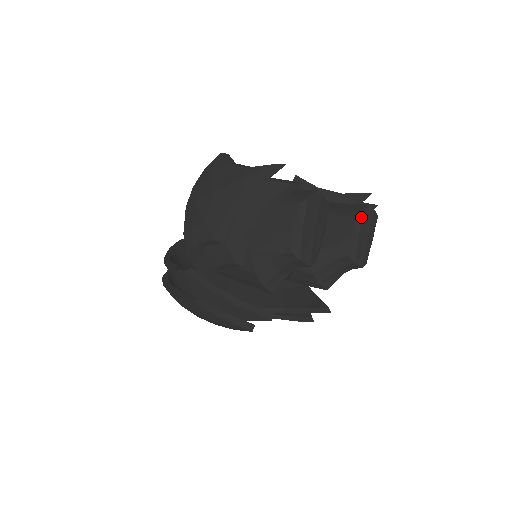
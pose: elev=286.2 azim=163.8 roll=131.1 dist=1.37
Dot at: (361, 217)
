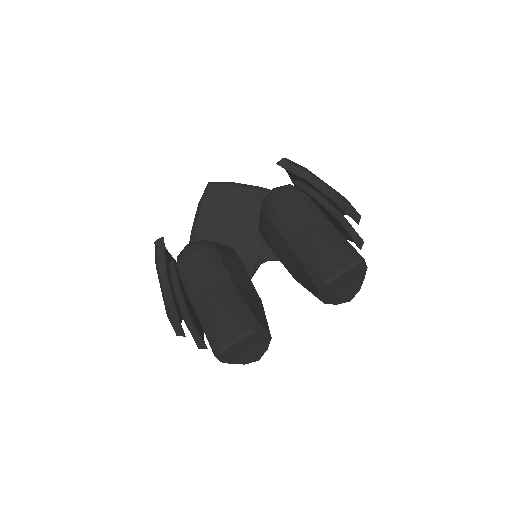
Dot at: (323, 288)
